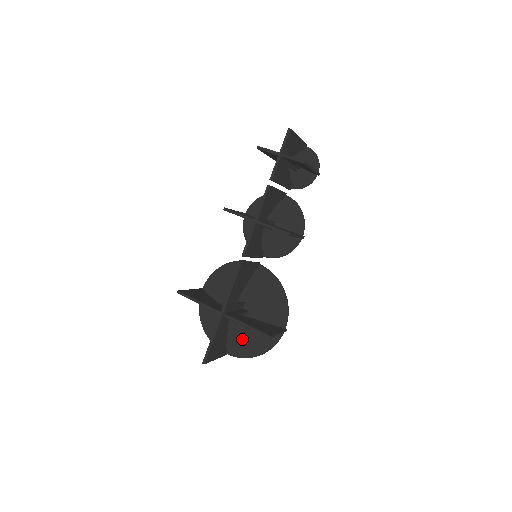
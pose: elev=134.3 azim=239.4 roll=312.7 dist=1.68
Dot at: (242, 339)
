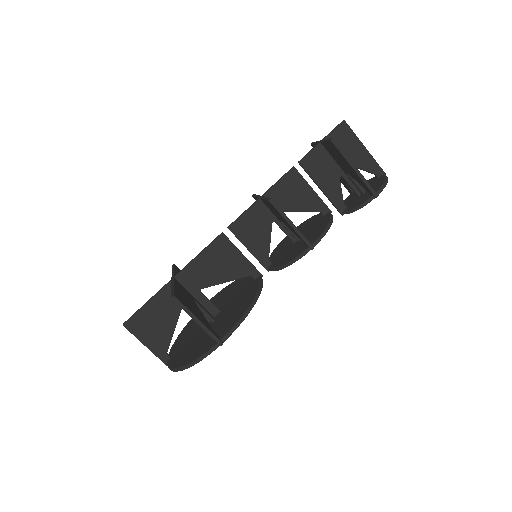
Dot at: (187, 348)
